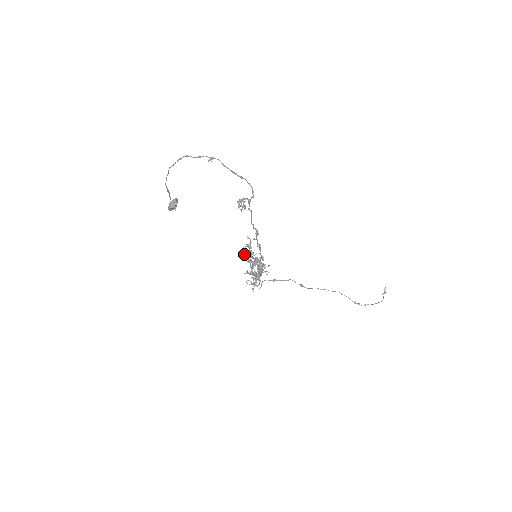
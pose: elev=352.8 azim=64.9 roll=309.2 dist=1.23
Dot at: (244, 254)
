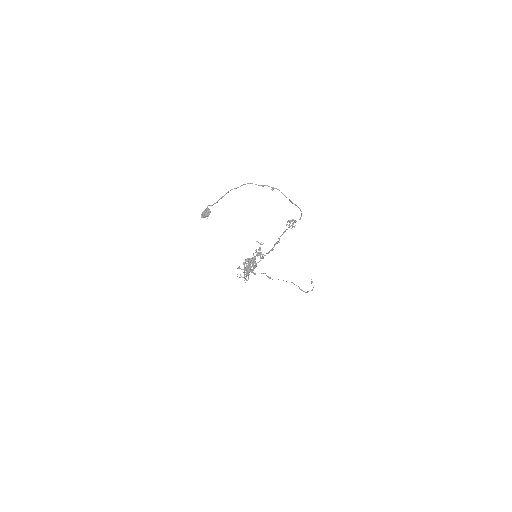
Dot at: occluded
